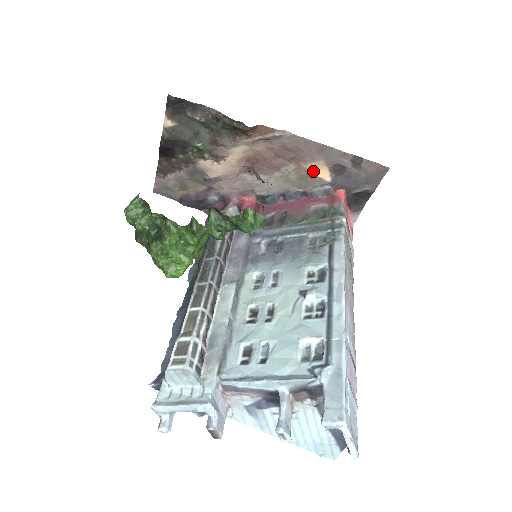
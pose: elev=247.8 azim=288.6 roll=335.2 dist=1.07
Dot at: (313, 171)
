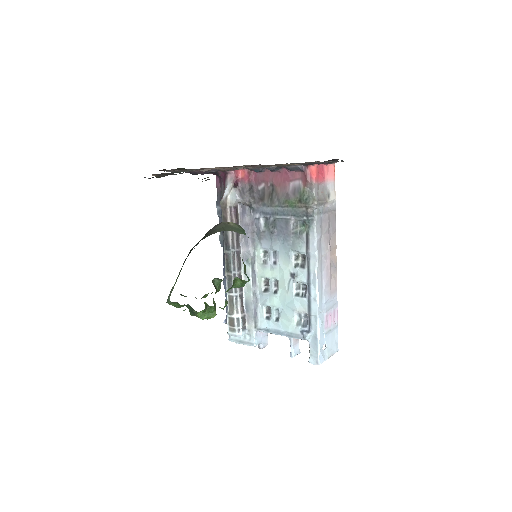
Dot at: occluded
